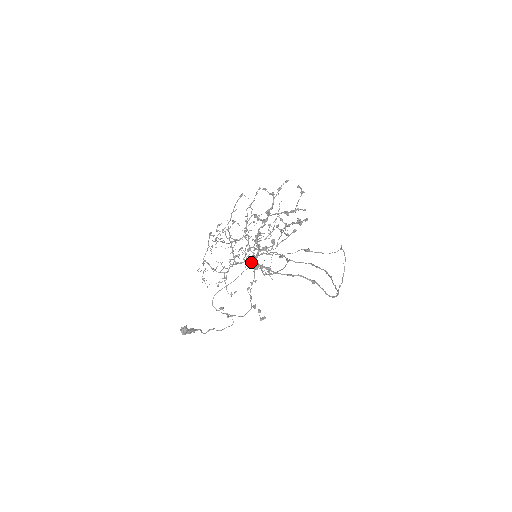
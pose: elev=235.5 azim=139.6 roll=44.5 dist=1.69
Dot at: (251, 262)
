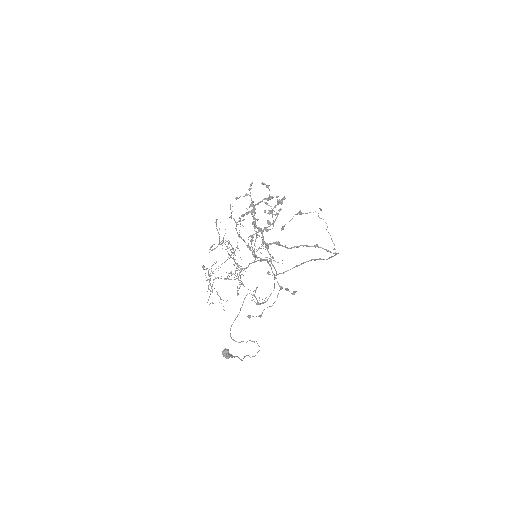
Dot at: occluded
